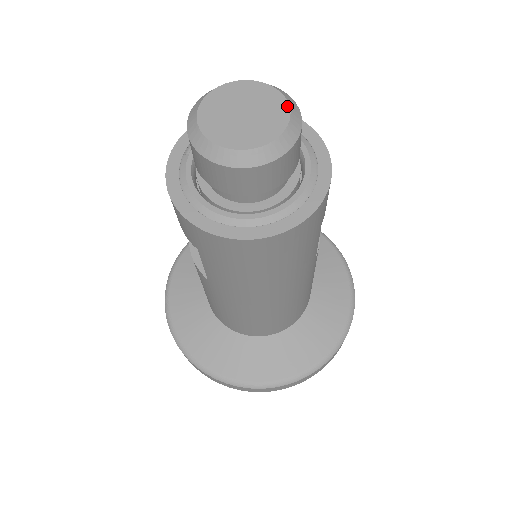
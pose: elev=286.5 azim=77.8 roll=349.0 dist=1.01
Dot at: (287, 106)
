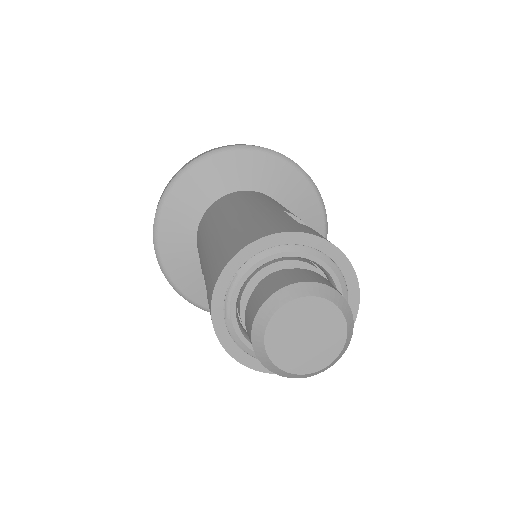
Dot at: (340, 313)
